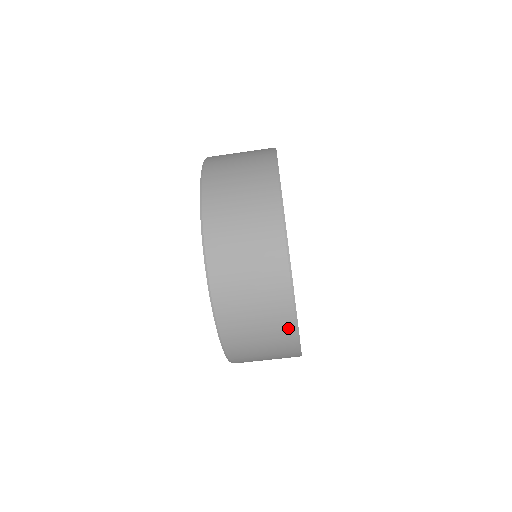
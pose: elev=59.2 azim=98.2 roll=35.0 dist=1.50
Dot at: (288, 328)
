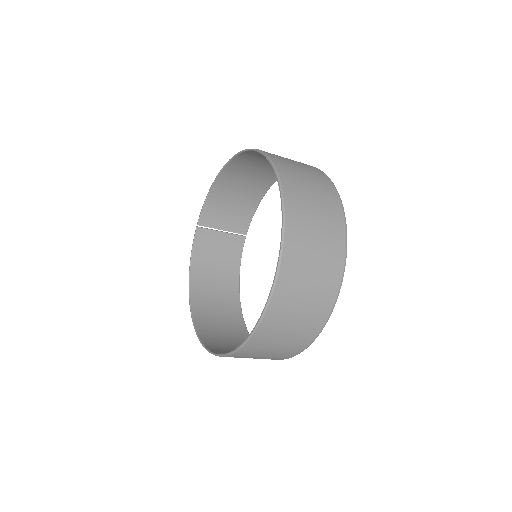
Dot at: (273, 359)
